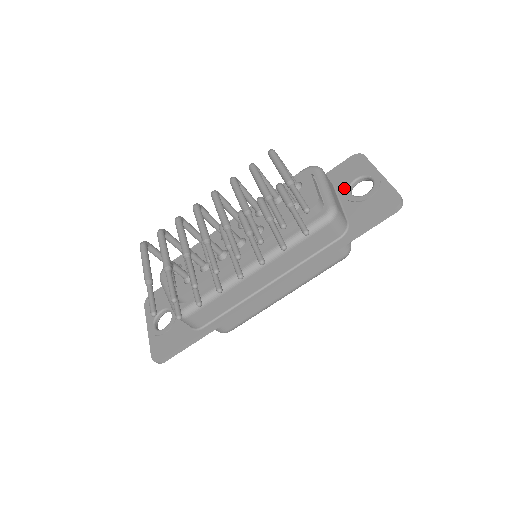
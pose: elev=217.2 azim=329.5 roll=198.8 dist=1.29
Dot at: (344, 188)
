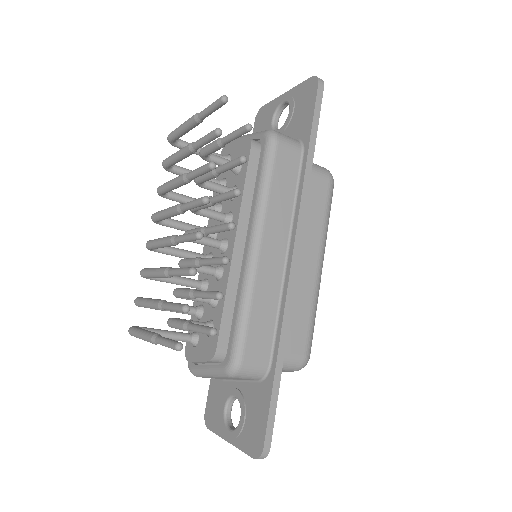
Dot at: occluded
